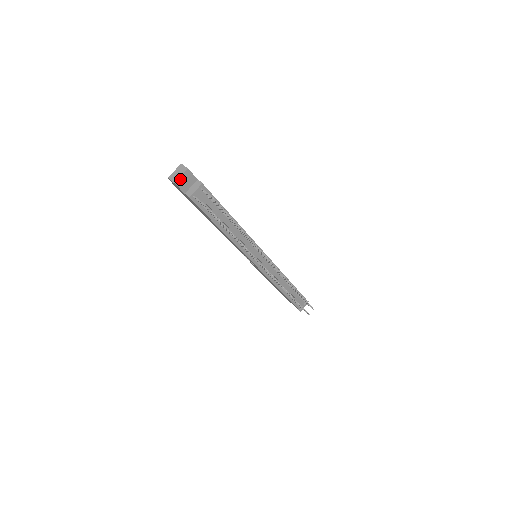
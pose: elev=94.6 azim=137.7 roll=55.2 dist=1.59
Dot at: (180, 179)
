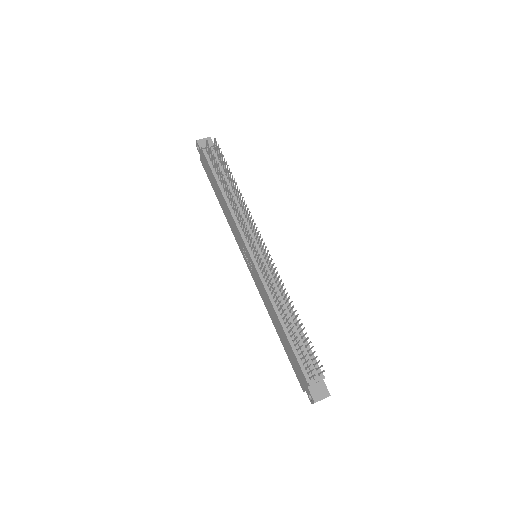
Dot at: (202, 140)
